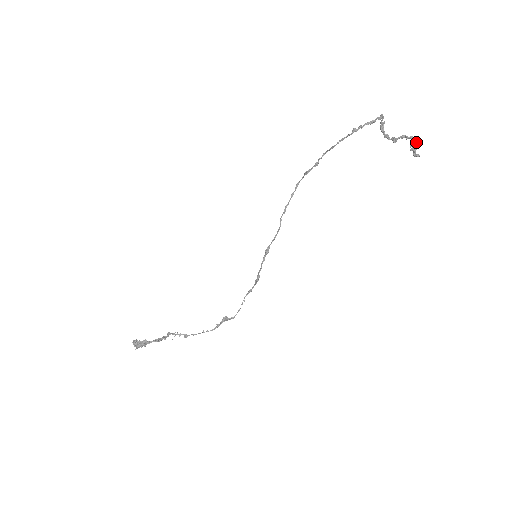
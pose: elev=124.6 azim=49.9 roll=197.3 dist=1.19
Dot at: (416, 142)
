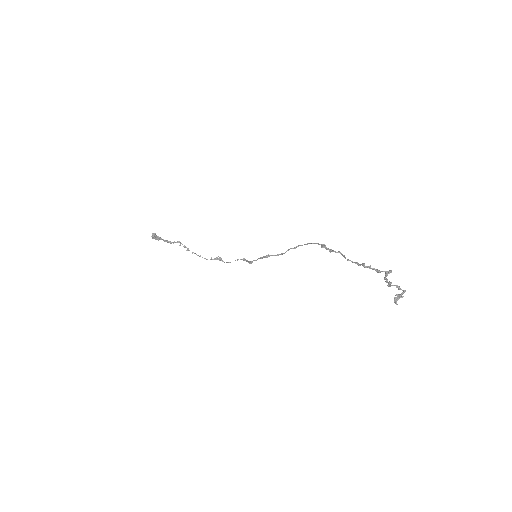
Dot at: (402, 297)
